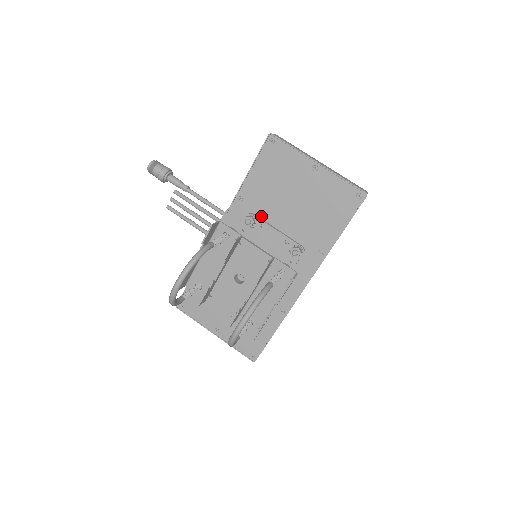
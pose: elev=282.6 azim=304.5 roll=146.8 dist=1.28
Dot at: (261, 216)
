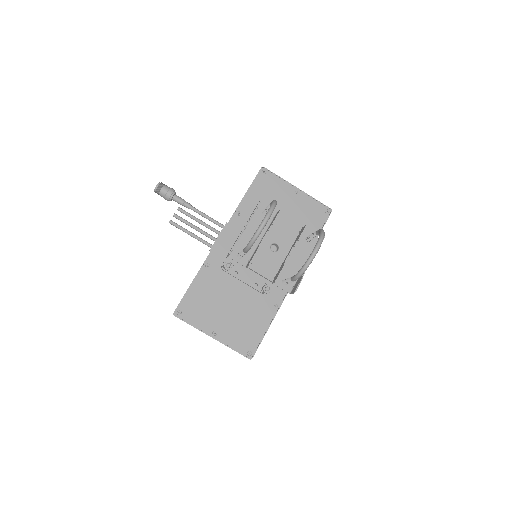
Dot at: occluded
